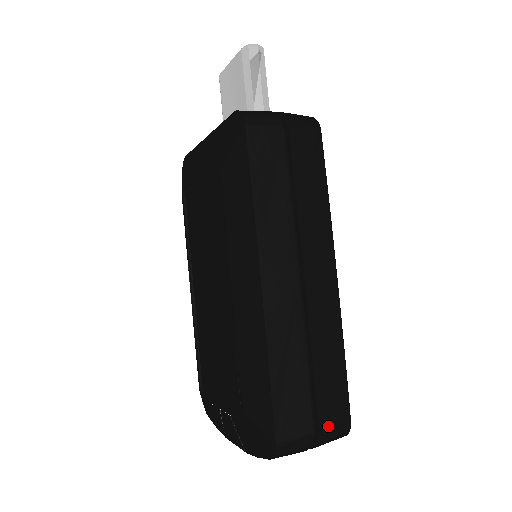
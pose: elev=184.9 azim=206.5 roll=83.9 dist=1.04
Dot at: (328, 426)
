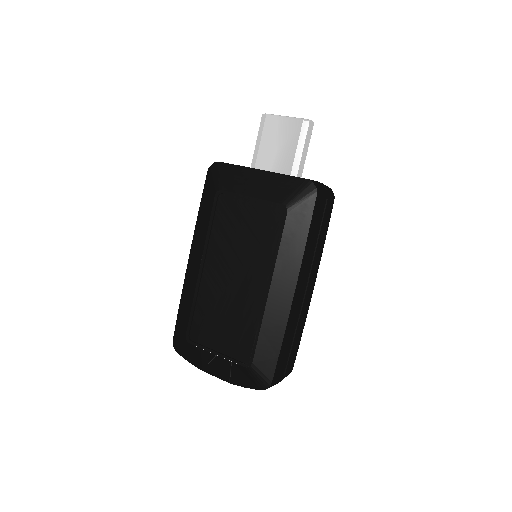
Dot at: (288, 372)
